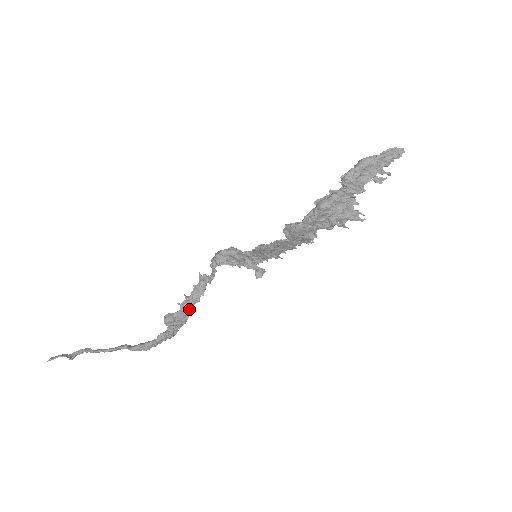
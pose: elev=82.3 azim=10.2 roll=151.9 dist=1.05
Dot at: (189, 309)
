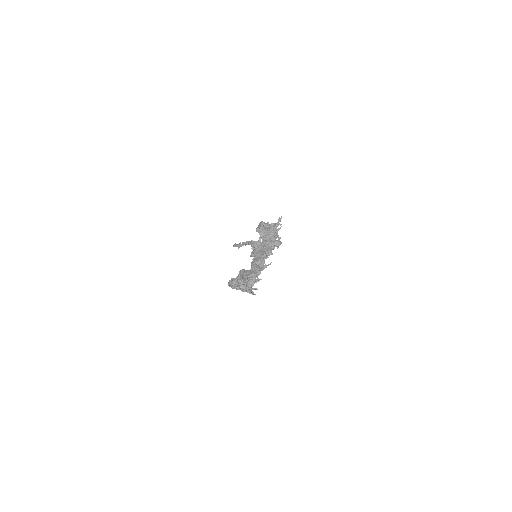
Dot at: occluded
